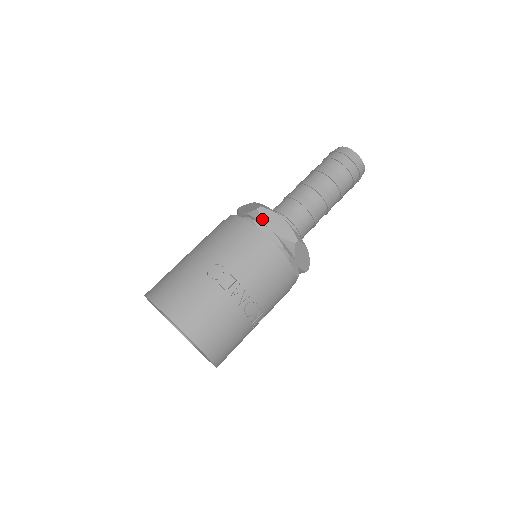
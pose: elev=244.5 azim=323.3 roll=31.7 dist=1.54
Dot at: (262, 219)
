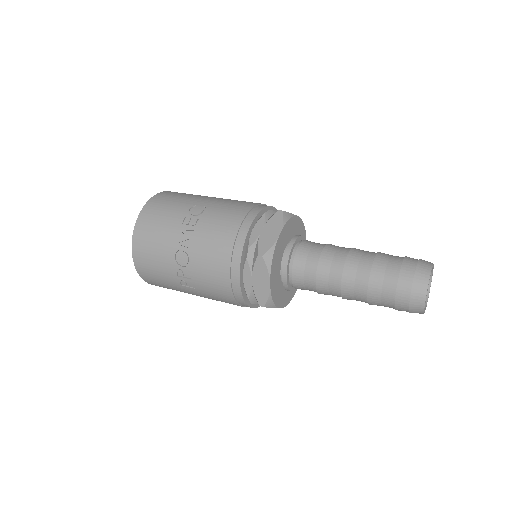
Dot at: (270, 218)
